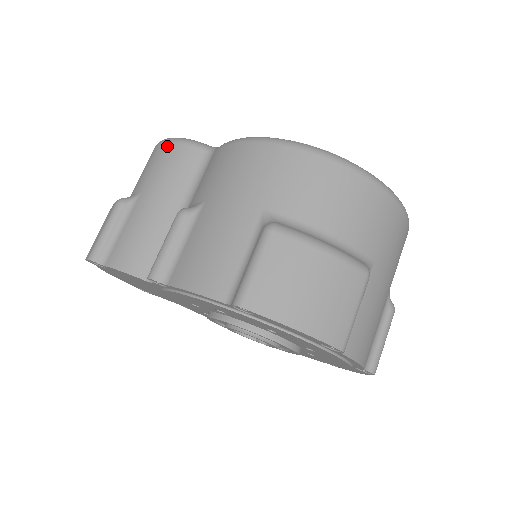
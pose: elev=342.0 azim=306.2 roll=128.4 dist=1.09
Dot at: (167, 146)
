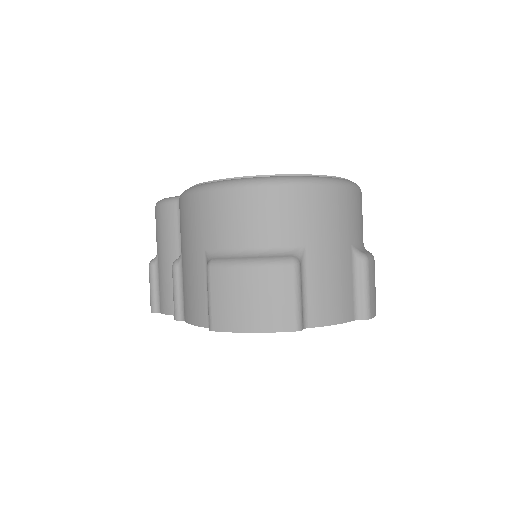
Dot at: (157, 211)
